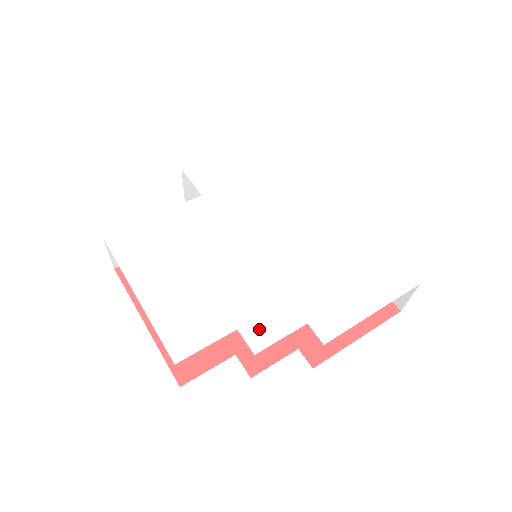
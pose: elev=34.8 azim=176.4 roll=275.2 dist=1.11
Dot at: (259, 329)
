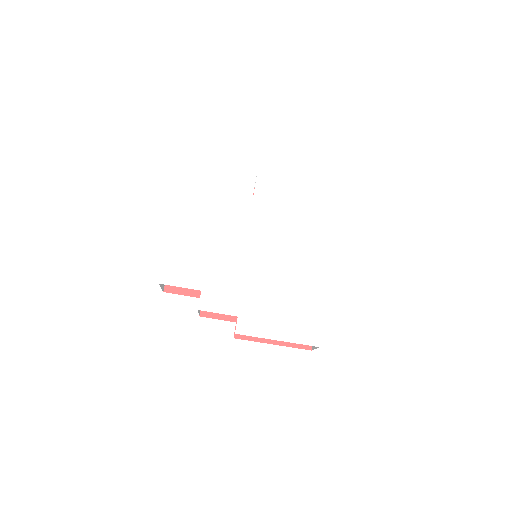
Dot at: (212, 299)
